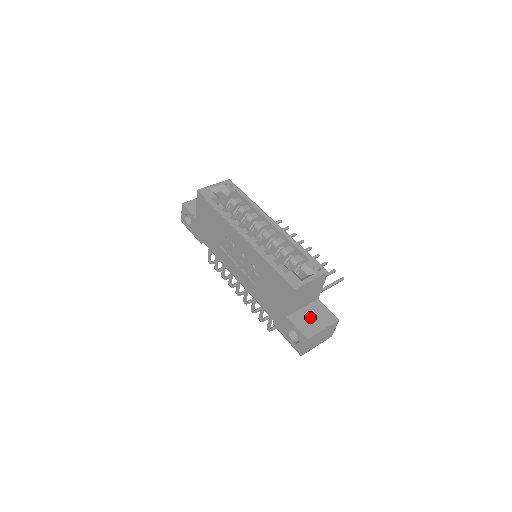
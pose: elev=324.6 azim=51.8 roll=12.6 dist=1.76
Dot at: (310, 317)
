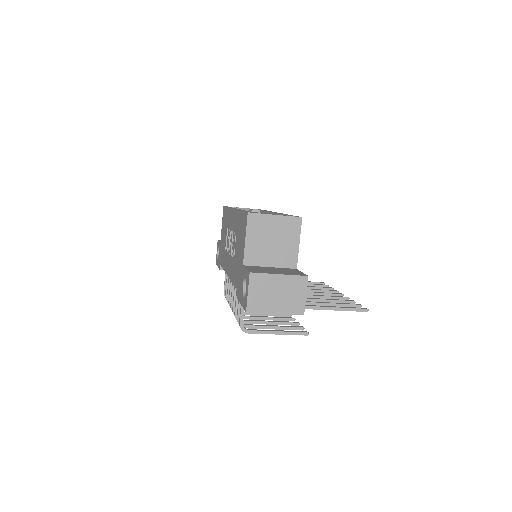
Dot at: (271, 269)
